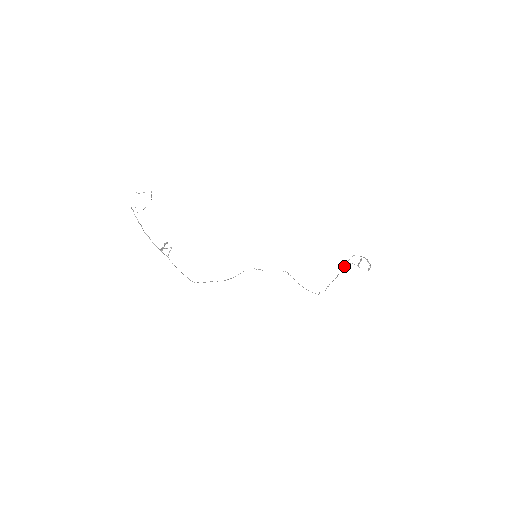
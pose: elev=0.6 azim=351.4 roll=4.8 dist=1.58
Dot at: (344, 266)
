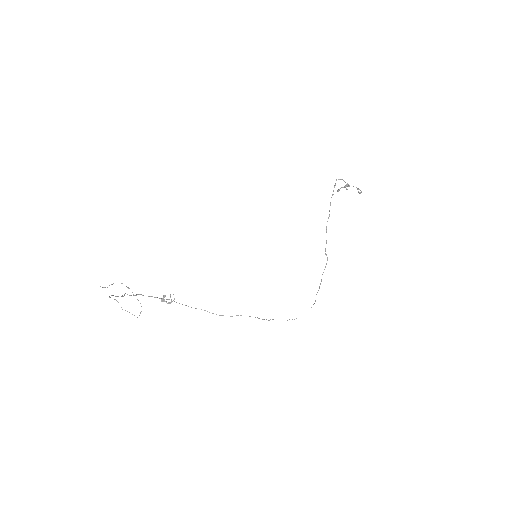
Dot at: occluded
